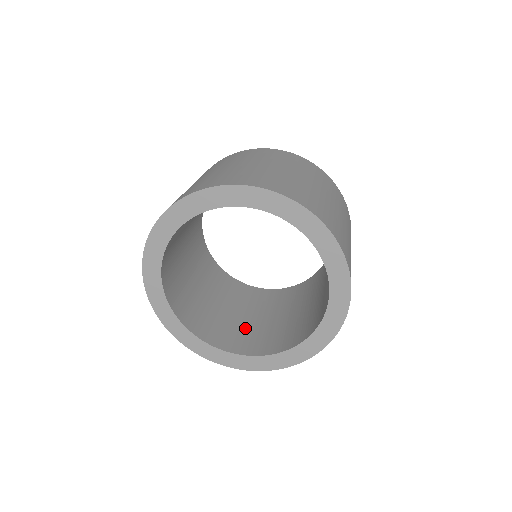
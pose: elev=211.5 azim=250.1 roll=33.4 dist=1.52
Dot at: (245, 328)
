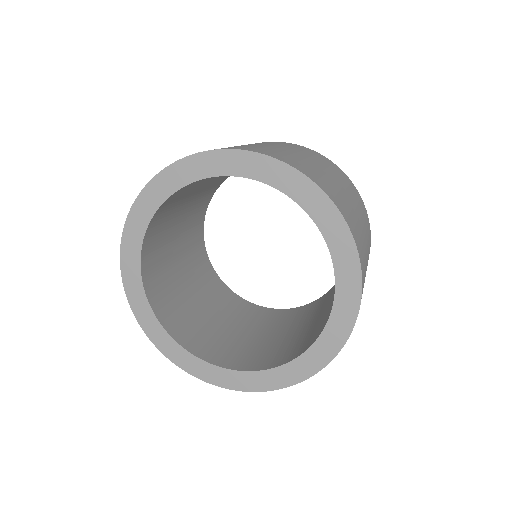
Dot at: (320, 321)
